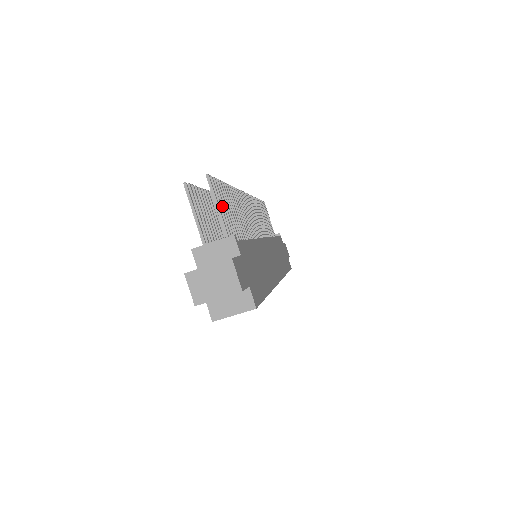
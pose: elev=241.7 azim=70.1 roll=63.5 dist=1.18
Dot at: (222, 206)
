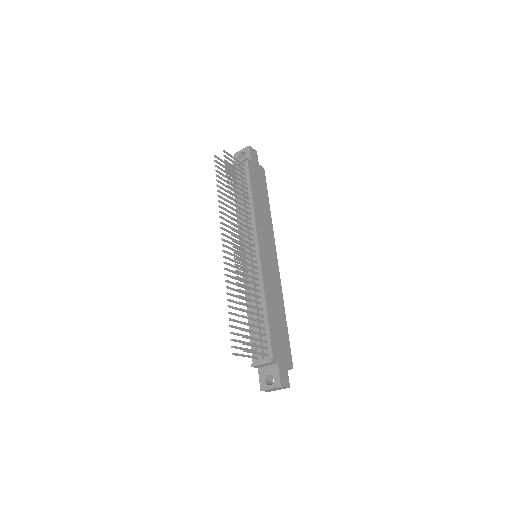
Dot at: occluded
